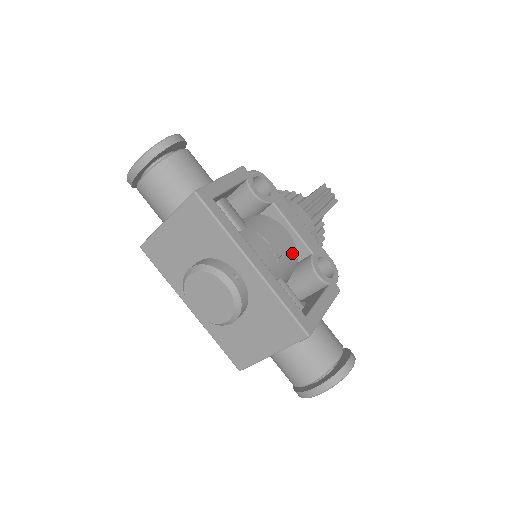
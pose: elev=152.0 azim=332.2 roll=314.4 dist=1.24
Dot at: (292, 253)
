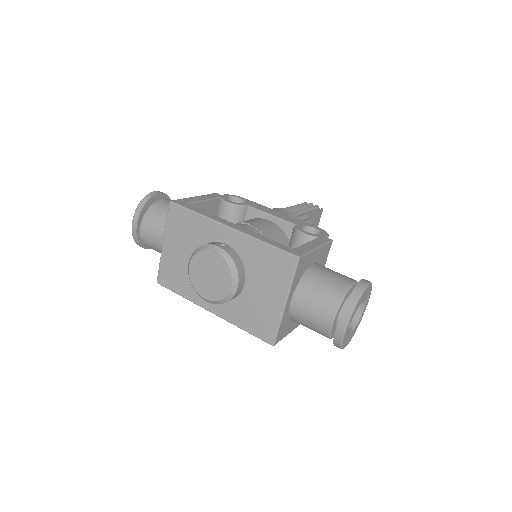
Dot at: (278, 232)
